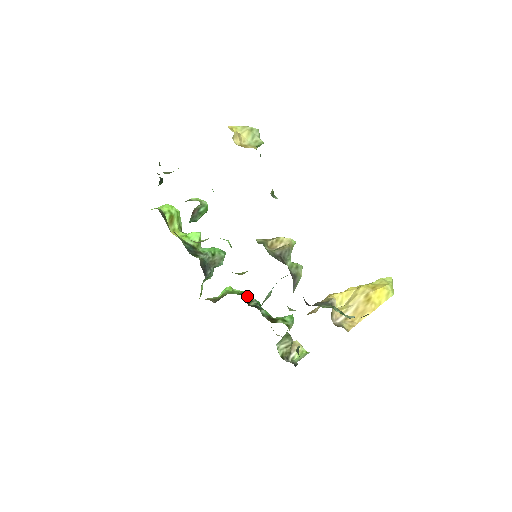
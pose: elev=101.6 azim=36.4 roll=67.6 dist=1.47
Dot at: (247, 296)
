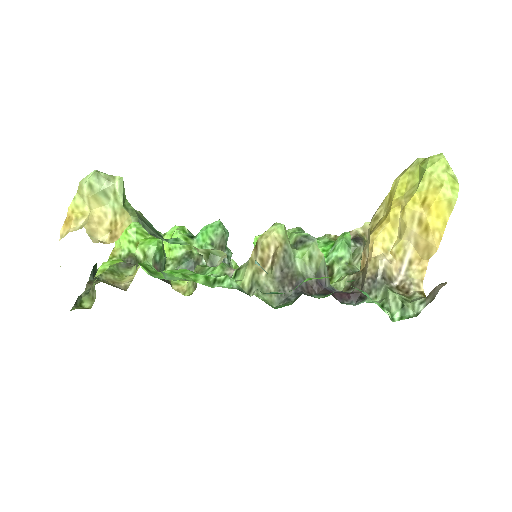
Dot at: occluded
